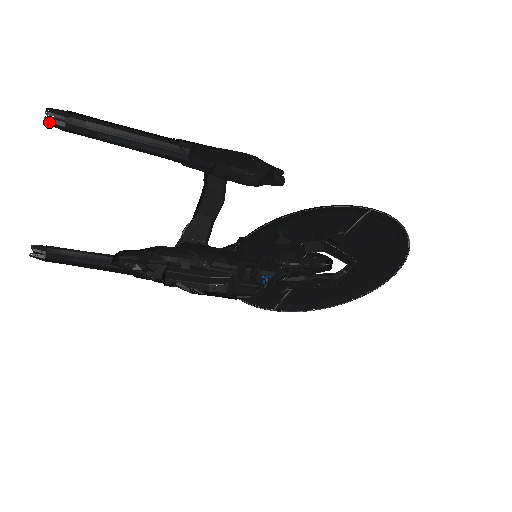
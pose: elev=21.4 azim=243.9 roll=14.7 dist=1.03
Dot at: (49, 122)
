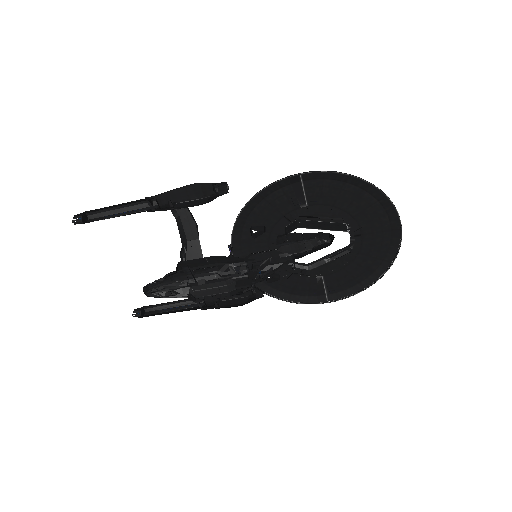
Dot at: (75, 223)
